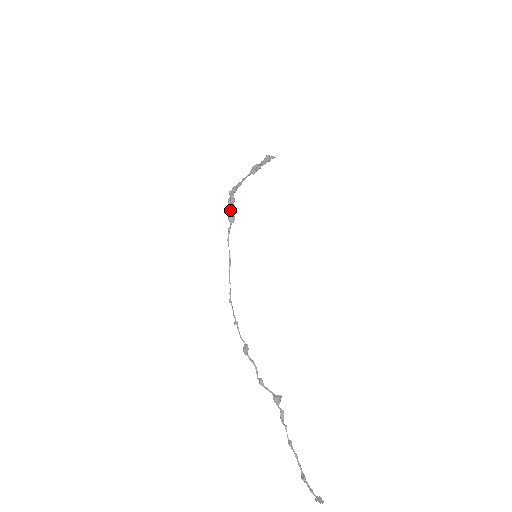
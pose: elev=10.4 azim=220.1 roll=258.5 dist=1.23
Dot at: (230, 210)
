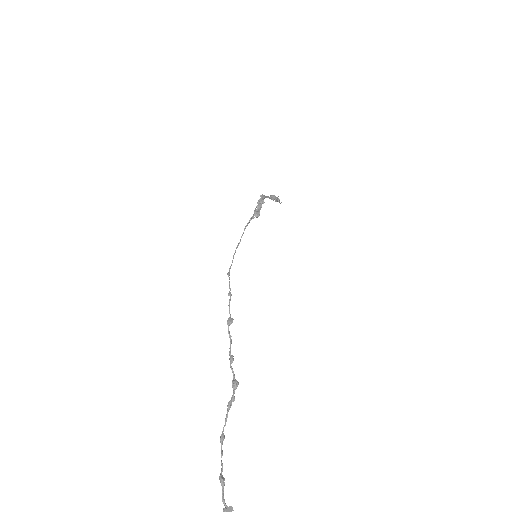
Dot at: (259, 207)
